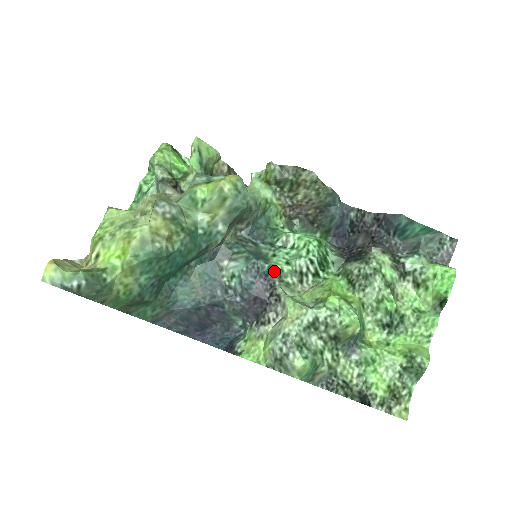
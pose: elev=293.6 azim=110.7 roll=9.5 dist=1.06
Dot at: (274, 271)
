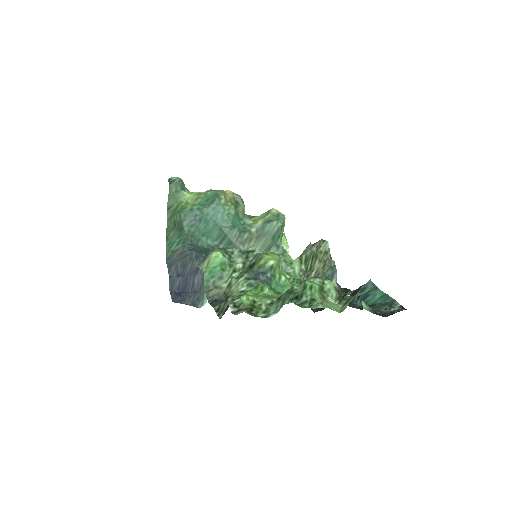
Dot at: occluded
